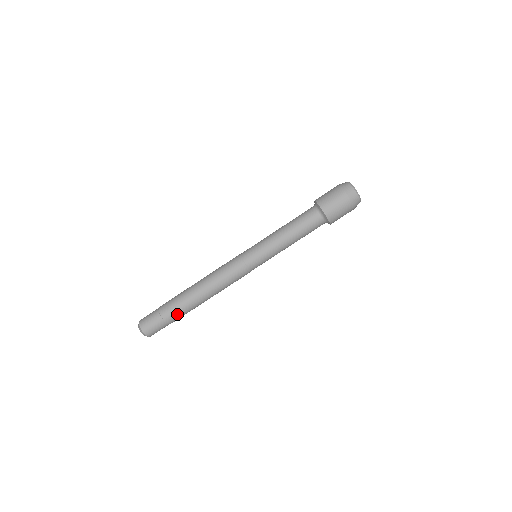
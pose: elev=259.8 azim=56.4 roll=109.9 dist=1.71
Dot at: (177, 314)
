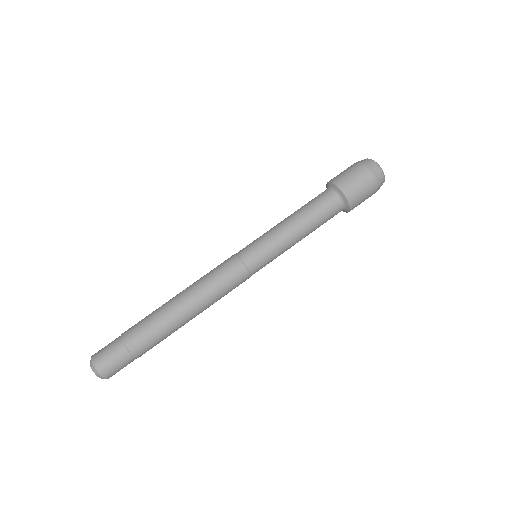
Dot at: (148, 340)
